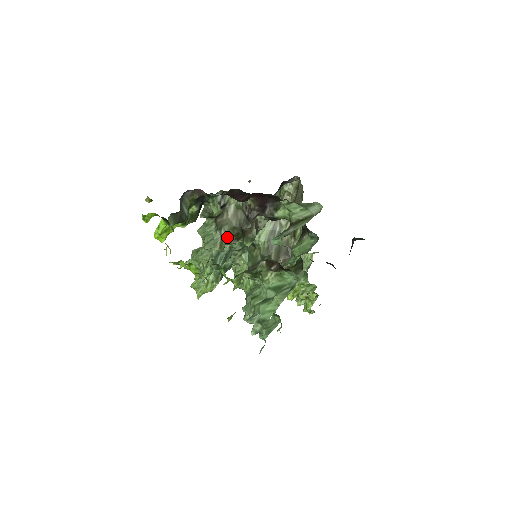
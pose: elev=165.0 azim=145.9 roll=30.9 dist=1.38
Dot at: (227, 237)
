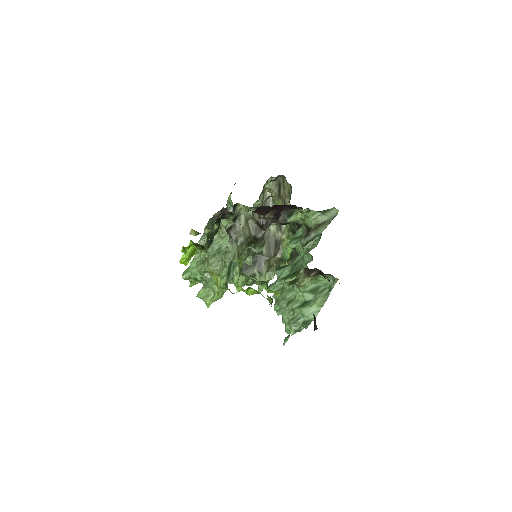
Dot at: (241, 247)
